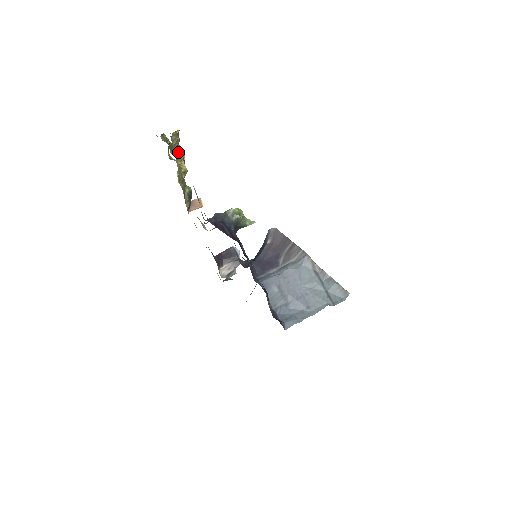
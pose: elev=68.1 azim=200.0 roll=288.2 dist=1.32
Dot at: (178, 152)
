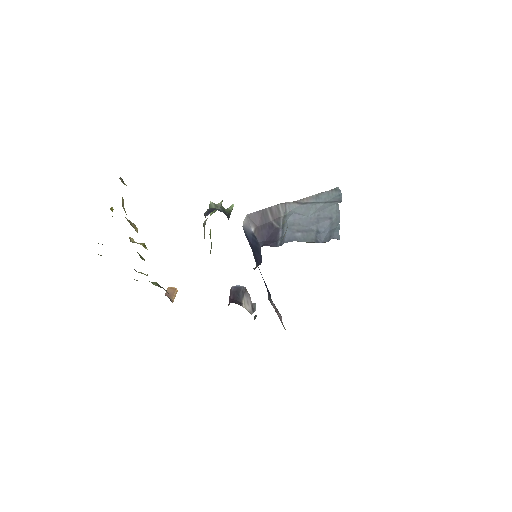
Dot at: (128, 221)
